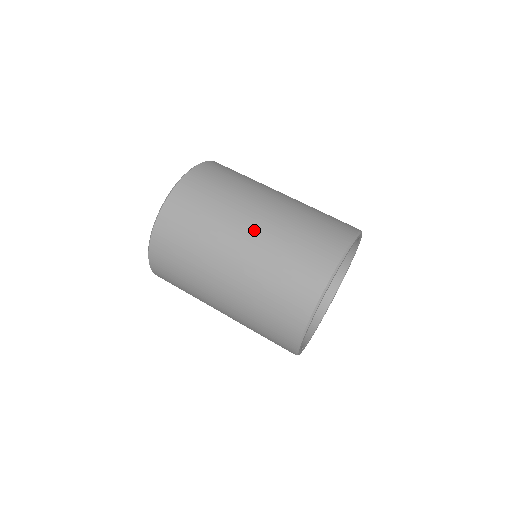
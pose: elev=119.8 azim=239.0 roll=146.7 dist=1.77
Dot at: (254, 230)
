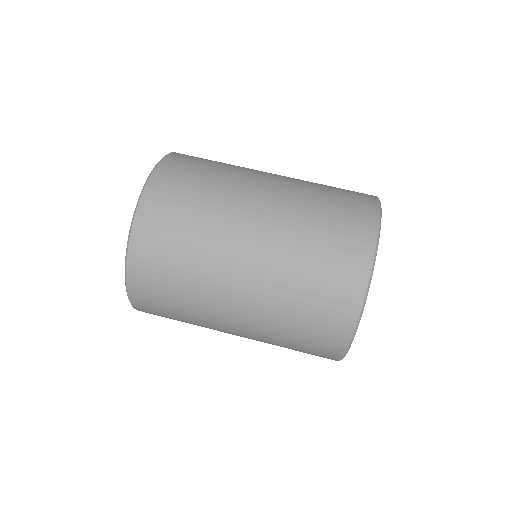
Dot at: (264, 216)
